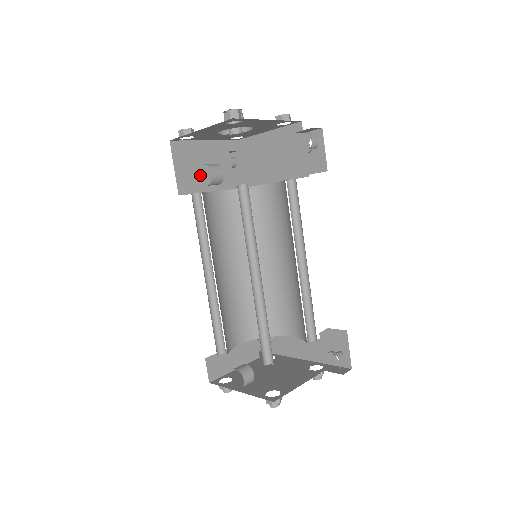
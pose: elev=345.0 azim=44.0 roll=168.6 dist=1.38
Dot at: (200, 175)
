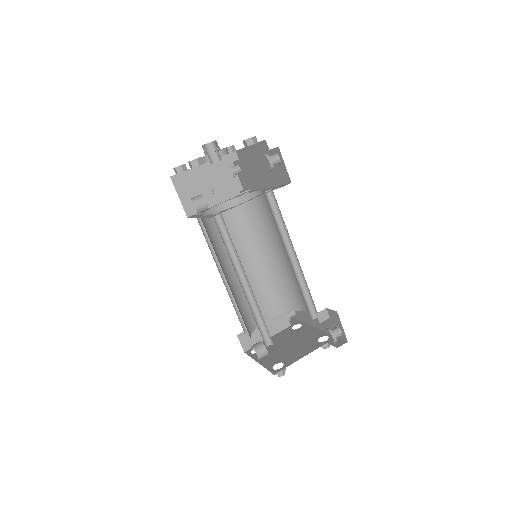
Dot at: (204, 194)
